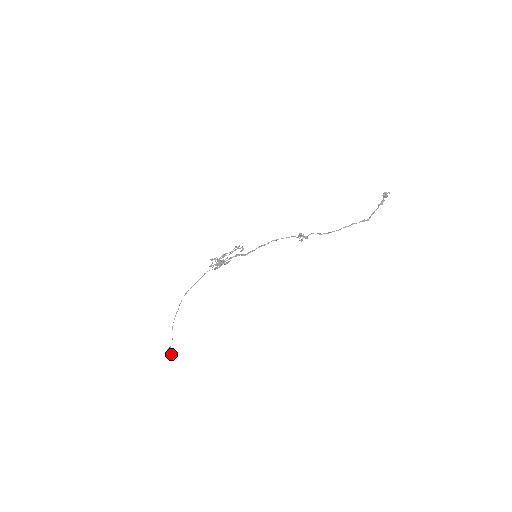
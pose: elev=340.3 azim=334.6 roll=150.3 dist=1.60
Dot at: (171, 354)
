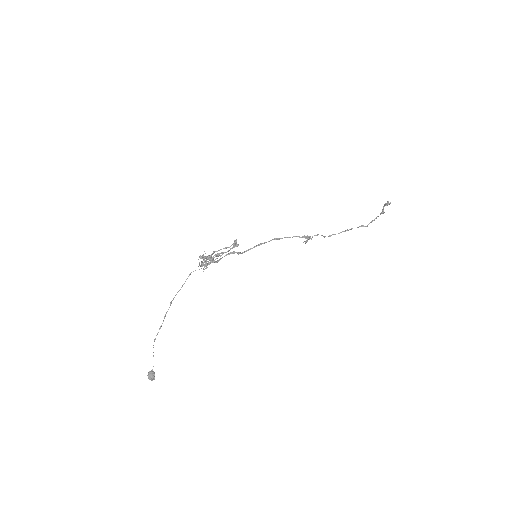
Dot at: (154, 379)
